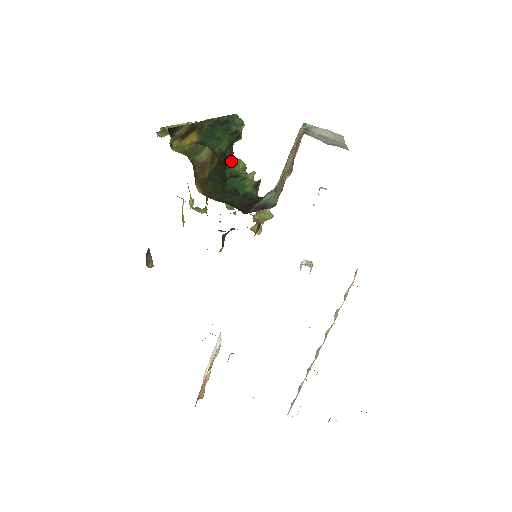
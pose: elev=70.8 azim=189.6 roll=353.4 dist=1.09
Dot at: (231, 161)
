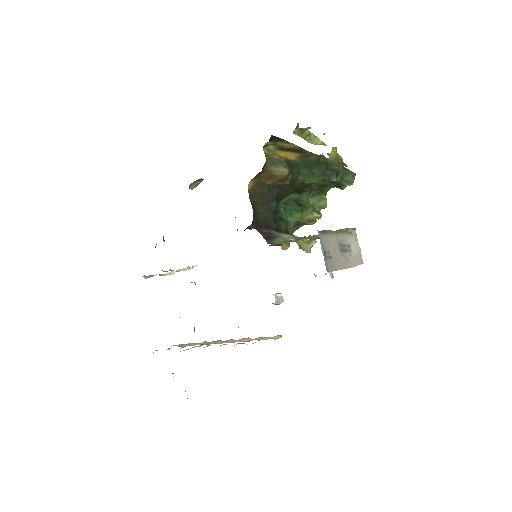
Dot at: (316, 194)
